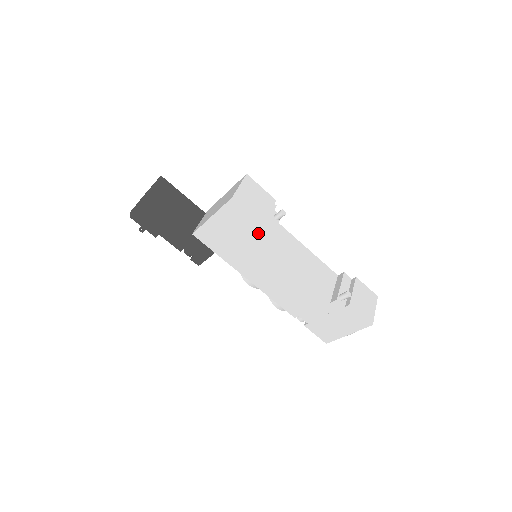
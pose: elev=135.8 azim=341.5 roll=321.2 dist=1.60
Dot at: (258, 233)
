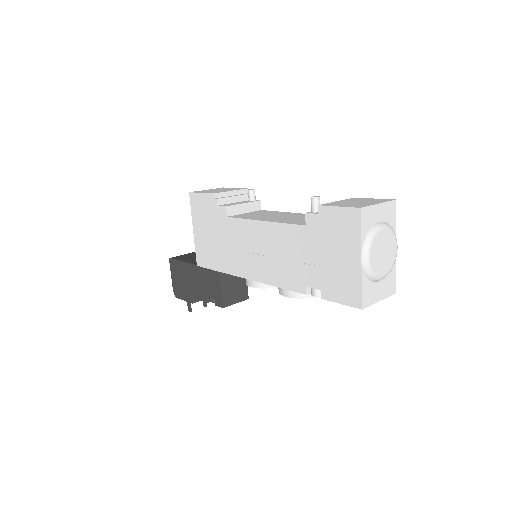
Dot at: (216, 207)
